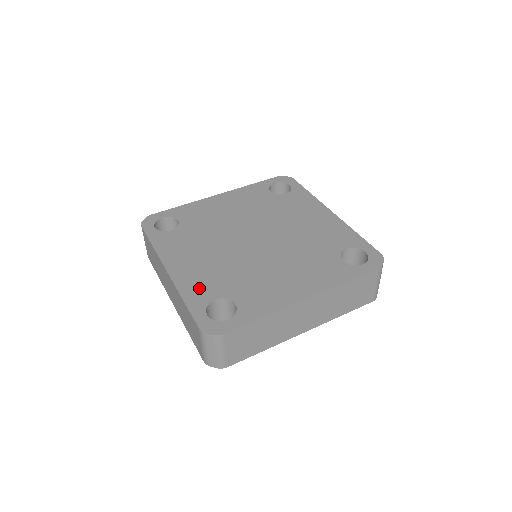
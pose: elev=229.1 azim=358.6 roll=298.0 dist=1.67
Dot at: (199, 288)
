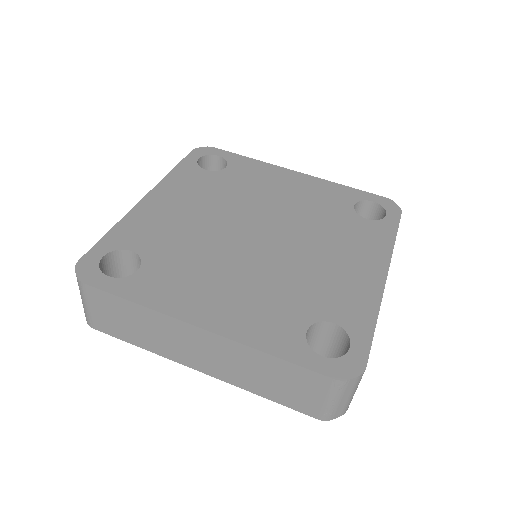
Dot at: (139, 230)
